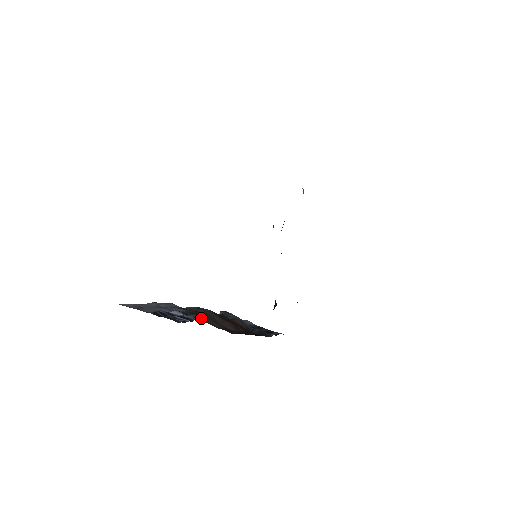
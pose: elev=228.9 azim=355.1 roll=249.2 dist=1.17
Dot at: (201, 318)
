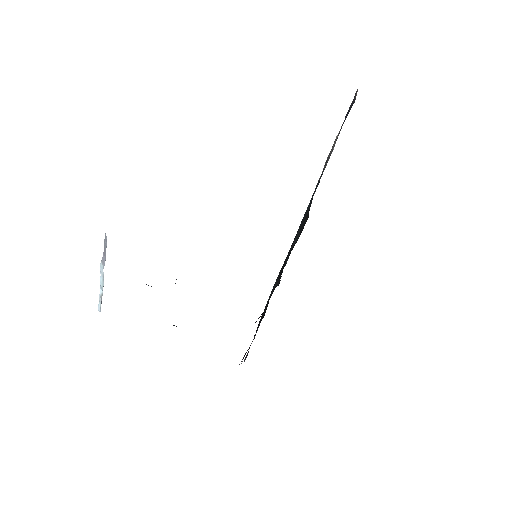
Dot at: occluded
